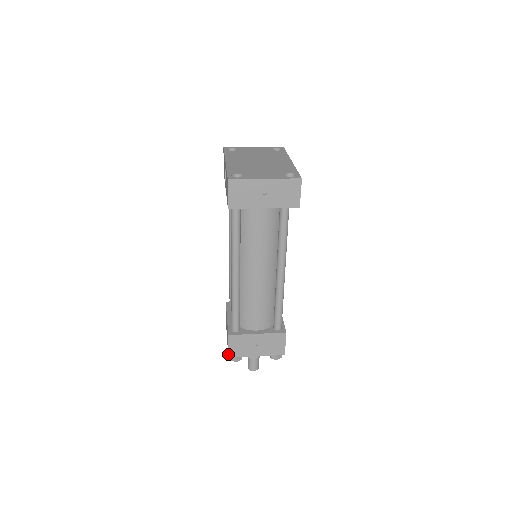
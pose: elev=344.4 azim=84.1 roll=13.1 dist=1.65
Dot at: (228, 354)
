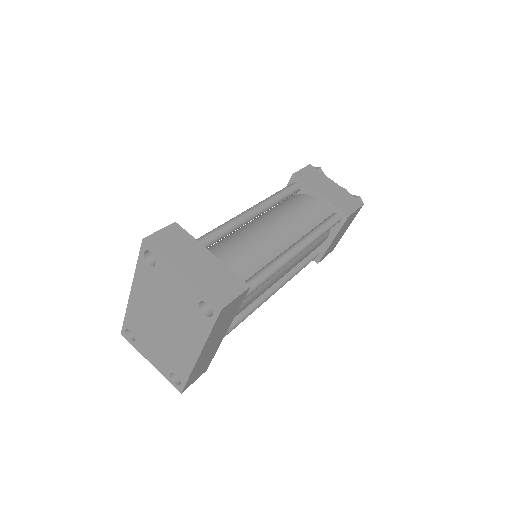
Dot at: occluded
